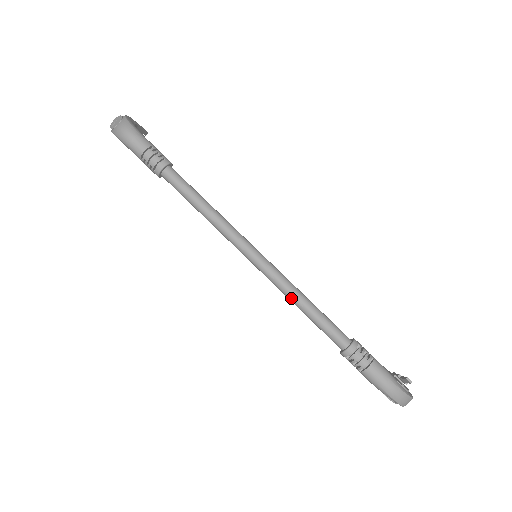
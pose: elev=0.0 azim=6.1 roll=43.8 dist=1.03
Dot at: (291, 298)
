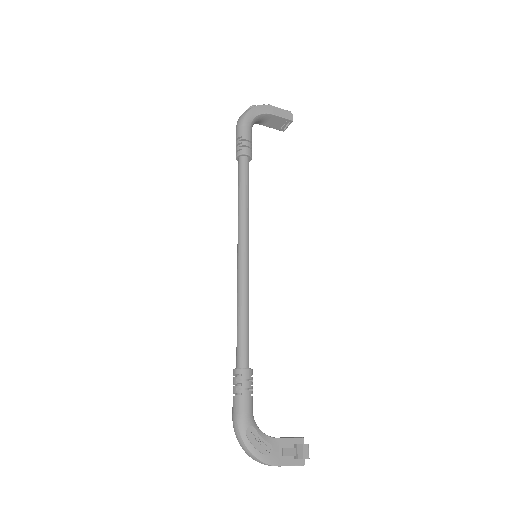
Dot at: (237, 302)
